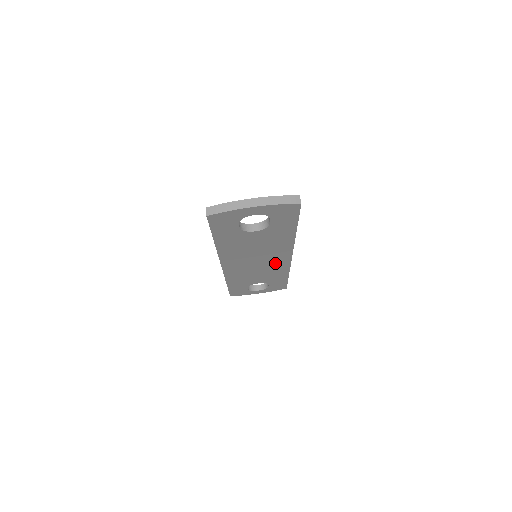
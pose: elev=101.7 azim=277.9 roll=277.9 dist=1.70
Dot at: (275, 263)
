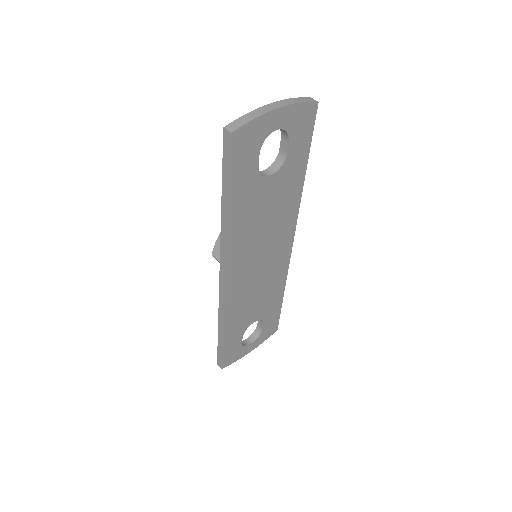
Dot at: (276, 262)
